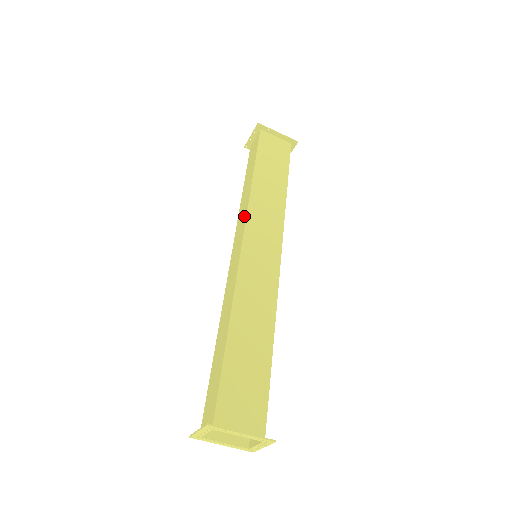
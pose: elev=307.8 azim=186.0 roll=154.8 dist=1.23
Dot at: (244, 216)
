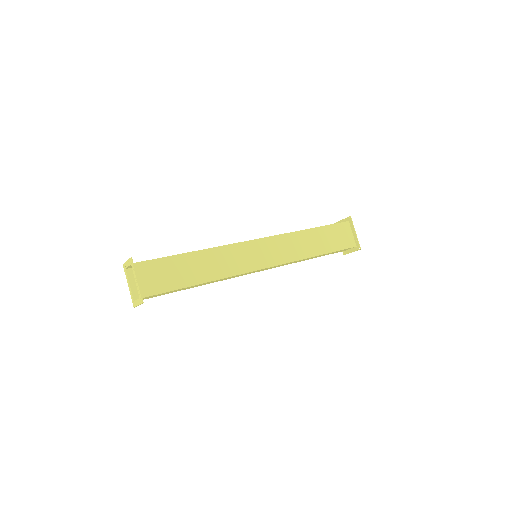
Dot at: (276, 235)
